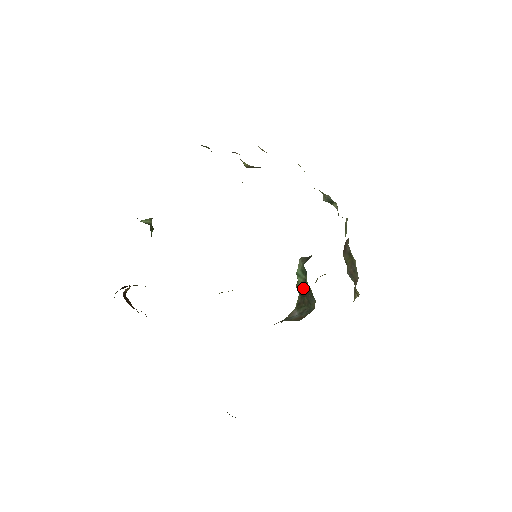
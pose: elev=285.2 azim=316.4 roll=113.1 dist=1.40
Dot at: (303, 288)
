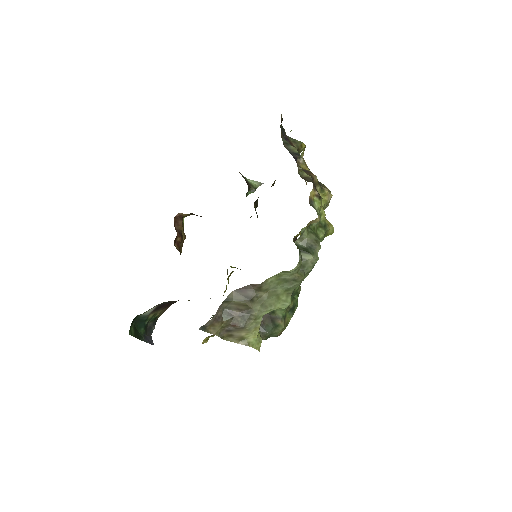
Dot at: occluded
